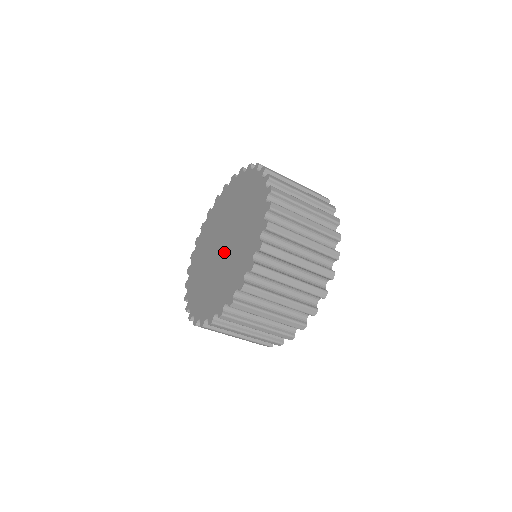
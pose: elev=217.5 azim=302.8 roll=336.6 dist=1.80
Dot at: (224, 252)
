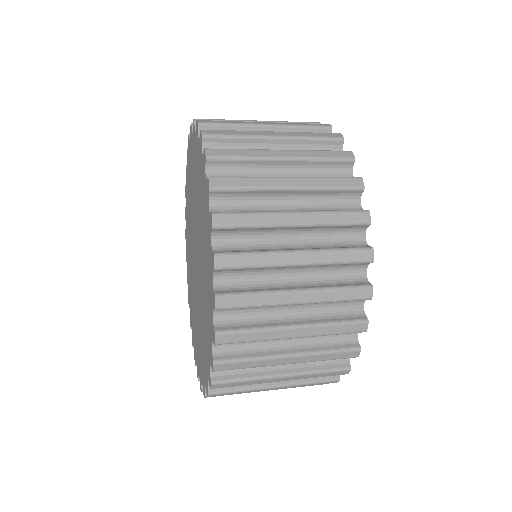
Dot at: (198, 274)
